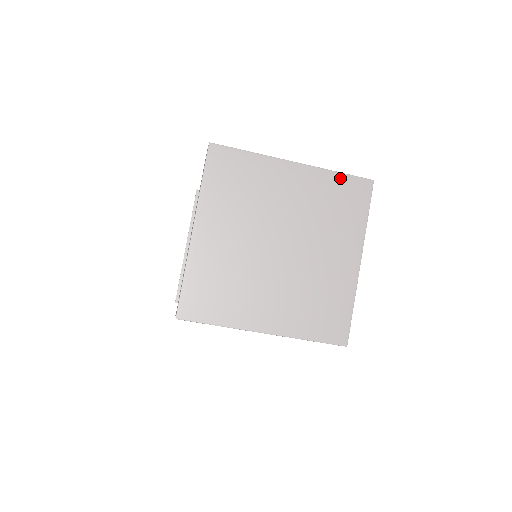
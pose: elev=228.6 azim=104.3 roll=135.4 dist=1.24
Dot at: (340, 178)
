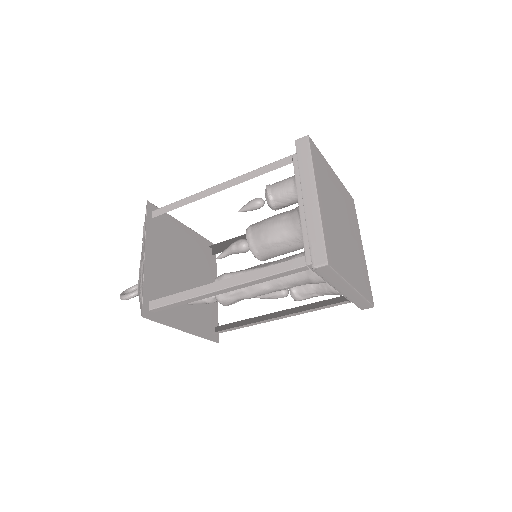
Dot at: (346, 191)
